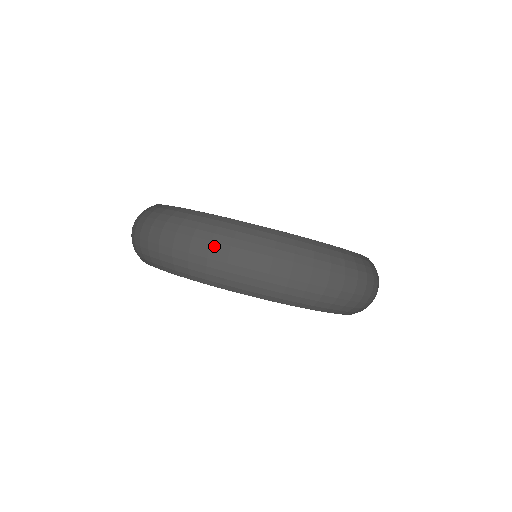
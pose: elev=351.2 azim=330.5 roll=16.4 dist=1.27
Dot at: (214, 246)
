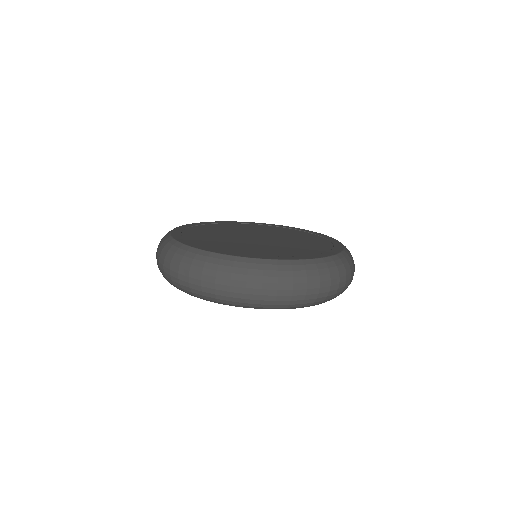
Dot at: (249, 285)
